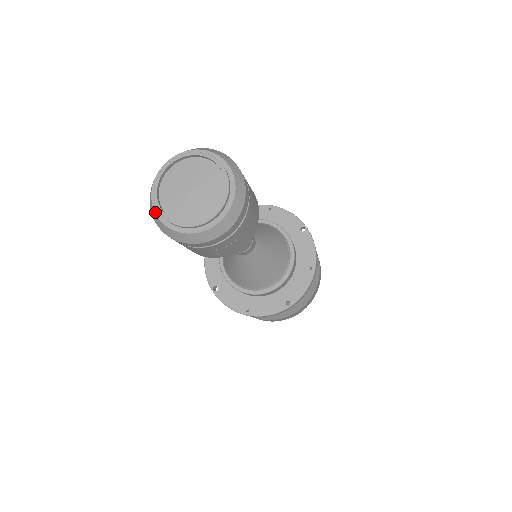
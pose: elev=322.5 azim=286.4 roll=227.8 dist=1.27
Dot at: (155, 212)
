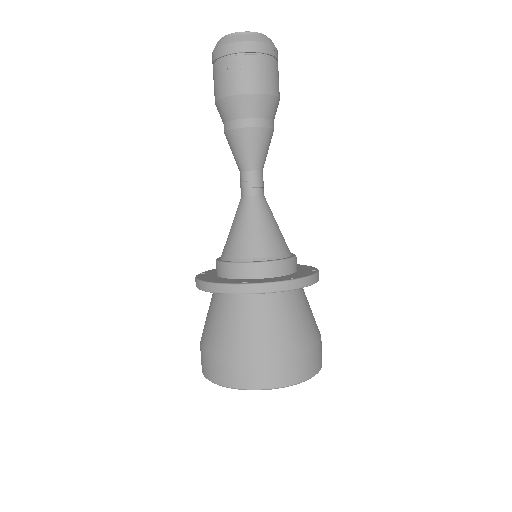
Dot at: occluded
